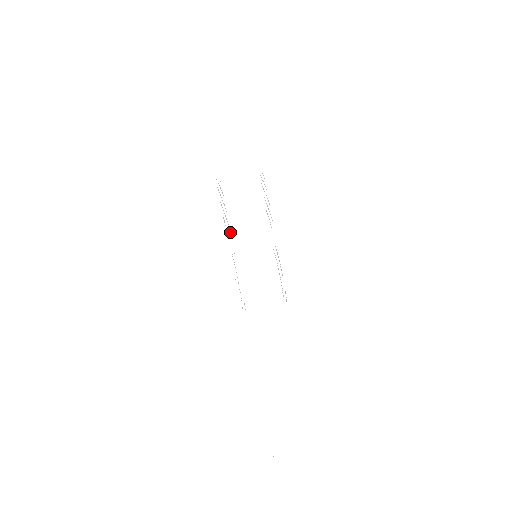
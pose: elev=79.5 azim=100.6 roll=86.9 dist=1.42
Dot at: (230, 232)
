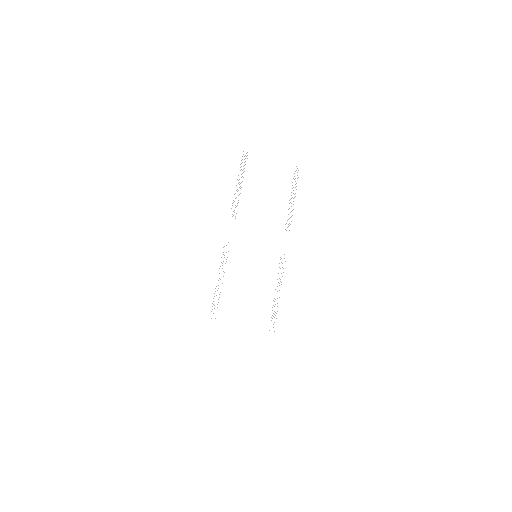
Dot at: occluded
